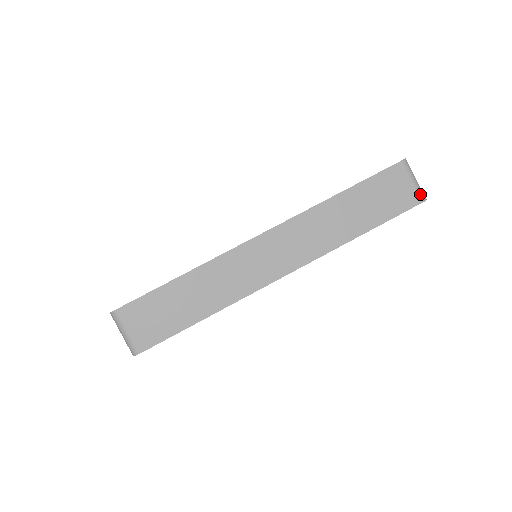
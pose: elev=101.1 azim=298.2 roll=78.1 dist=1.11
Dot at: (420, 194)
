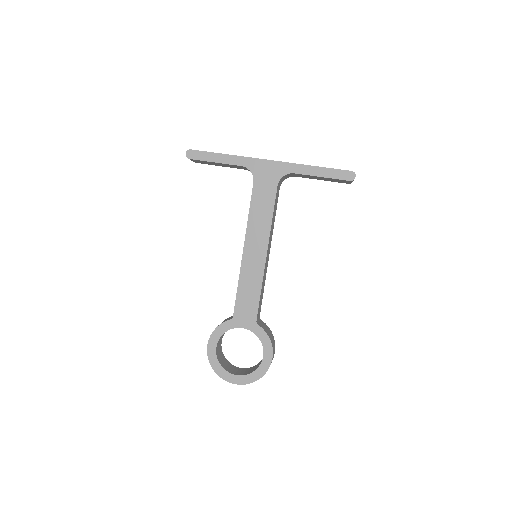
Dot at: (352, 172)
